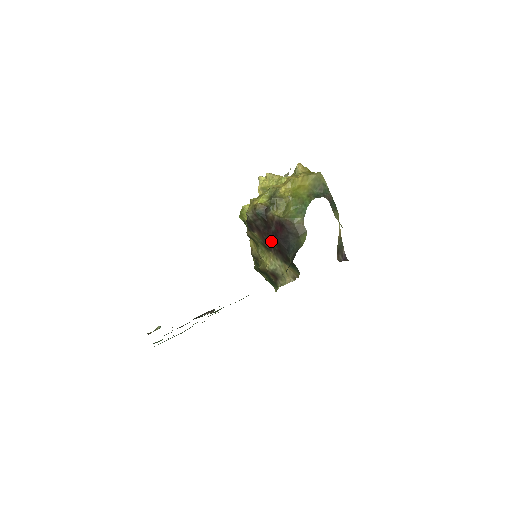
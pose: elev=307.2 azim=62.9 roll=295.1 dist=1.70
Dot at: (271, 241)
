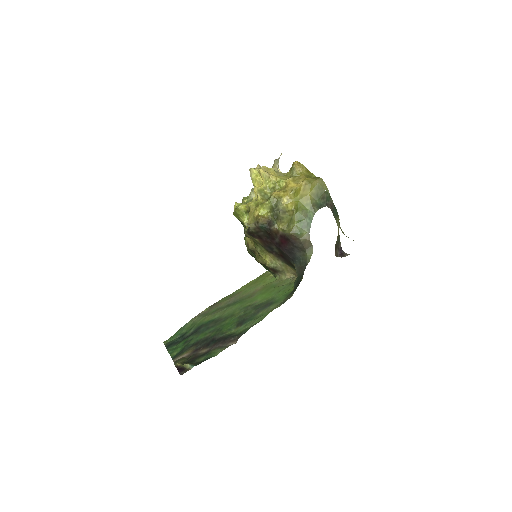
Dot at: (273, 248)
